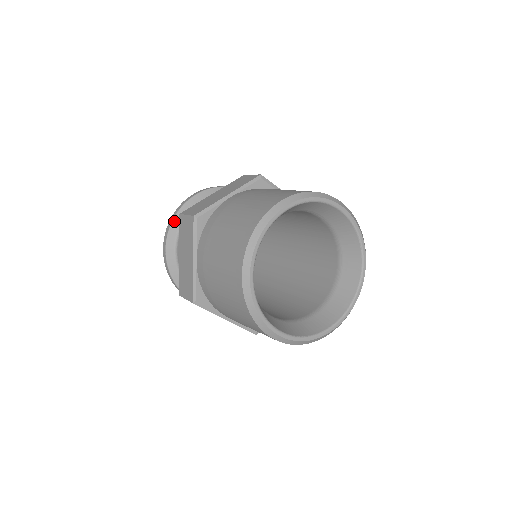
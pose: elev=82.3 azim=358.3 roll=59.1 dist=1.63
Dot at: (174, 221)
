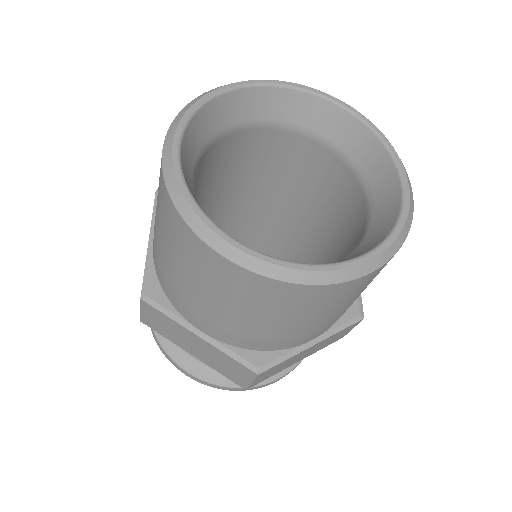
Dot at: occluded
